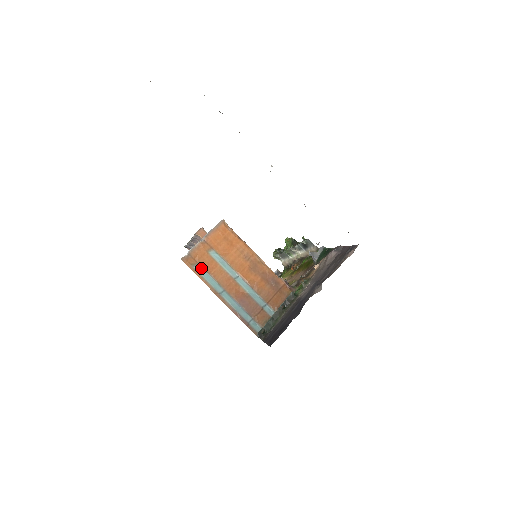
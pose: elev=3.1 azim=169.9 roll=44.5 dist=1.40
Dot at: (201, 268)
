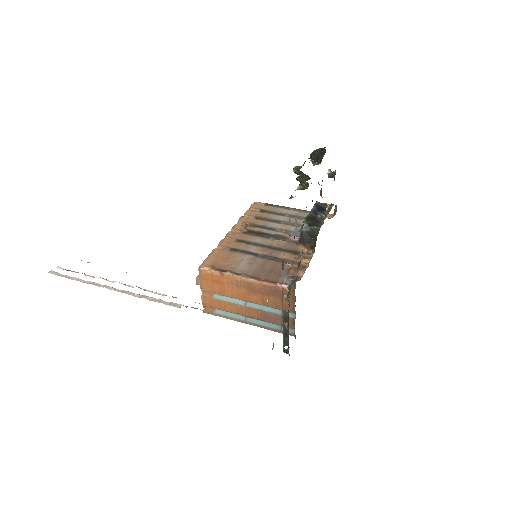
Dot at: (219, 310)
